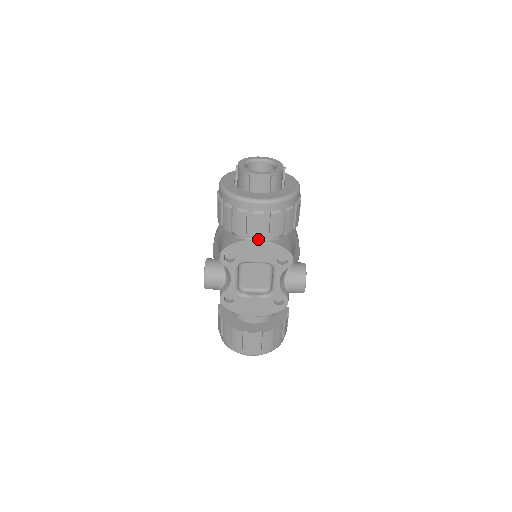
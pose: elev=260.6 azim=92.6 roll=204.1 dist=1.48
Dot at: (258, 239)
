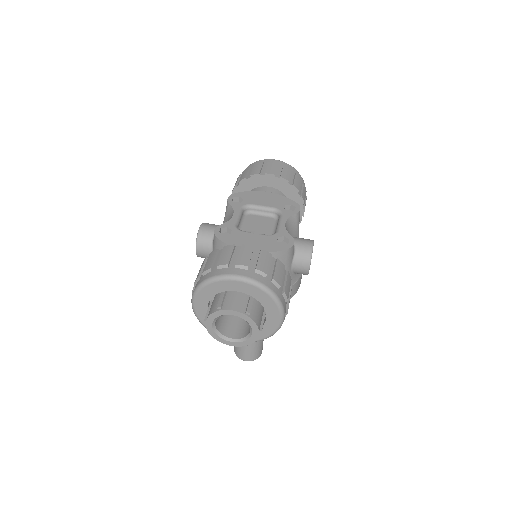
Dot at: (268, 192)
